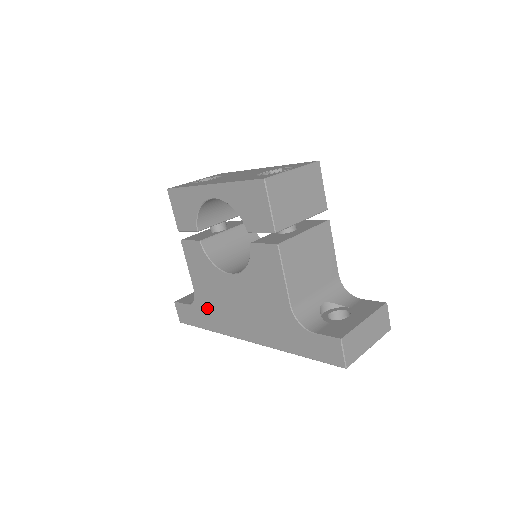
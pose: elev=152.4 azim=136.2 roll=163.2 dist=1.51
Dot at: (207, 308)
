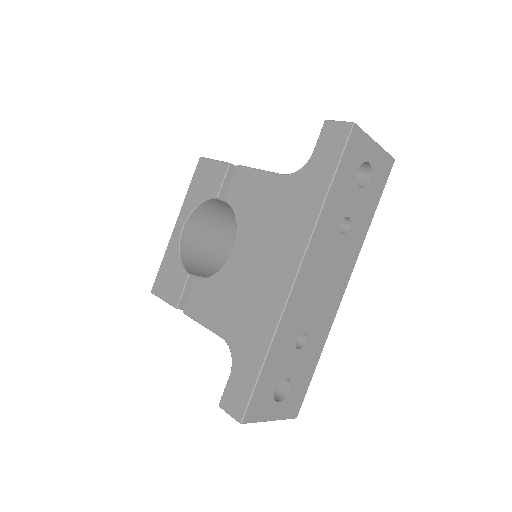
Dot at: (245, 328)
